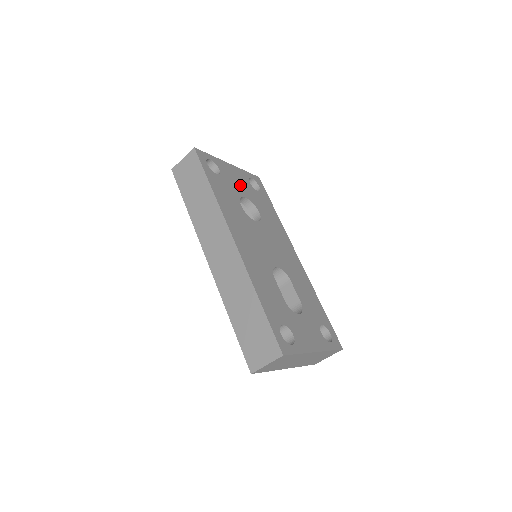
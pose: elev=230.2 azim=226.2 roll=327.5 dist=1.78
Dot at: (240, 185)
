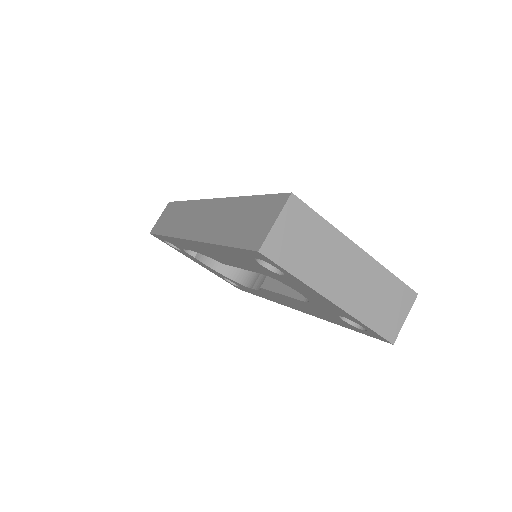
Dot at: occluded
